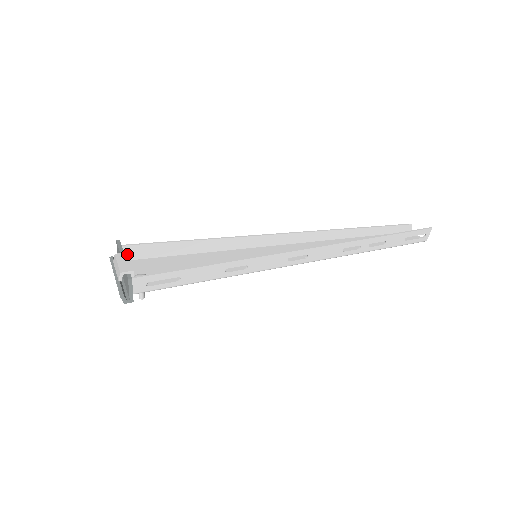
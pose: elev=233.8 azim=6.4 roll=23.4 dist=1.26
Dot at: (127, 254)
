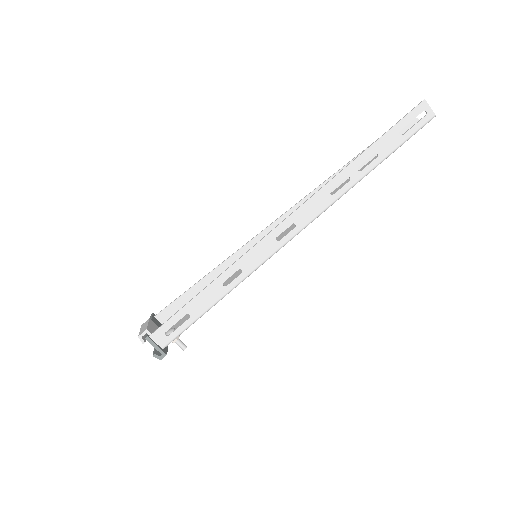
Dot at: (148, 320)
